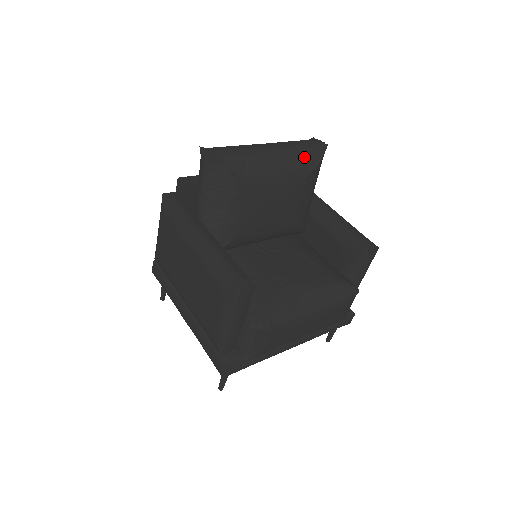
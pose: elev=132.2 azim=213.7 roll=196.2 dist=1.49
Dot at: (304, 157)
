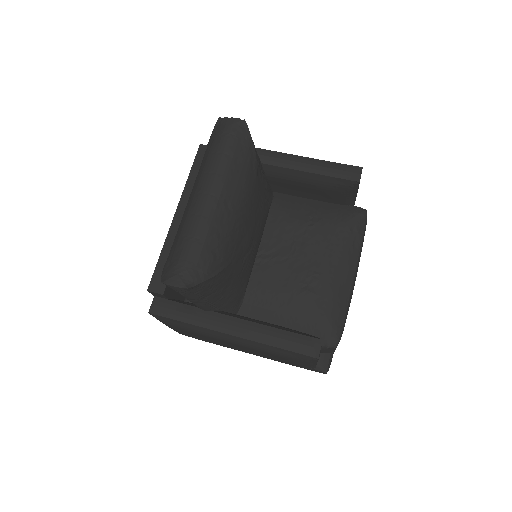
Dot at: (241, 165)
